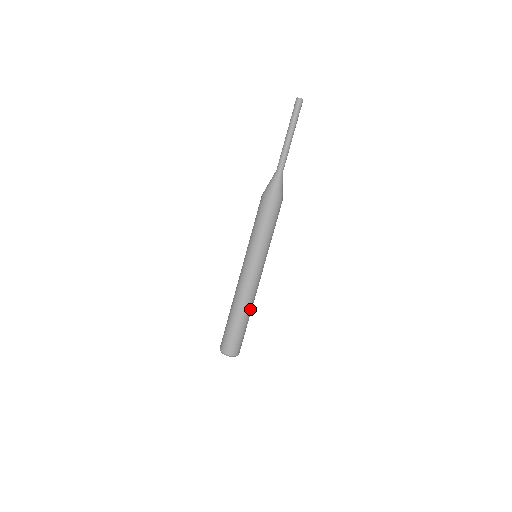
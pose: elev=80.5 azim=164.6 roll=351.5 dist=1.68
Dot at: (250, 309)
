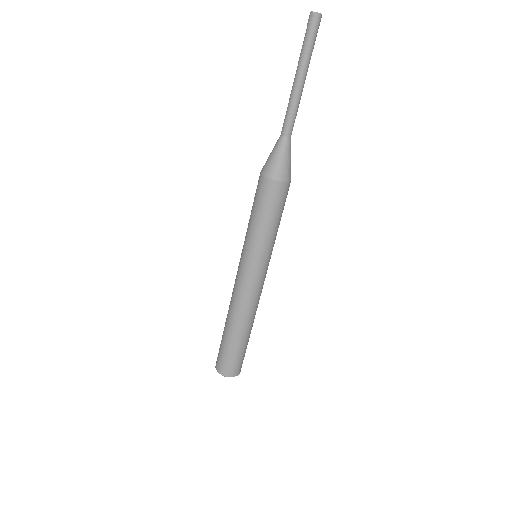
Dot at: occluded
